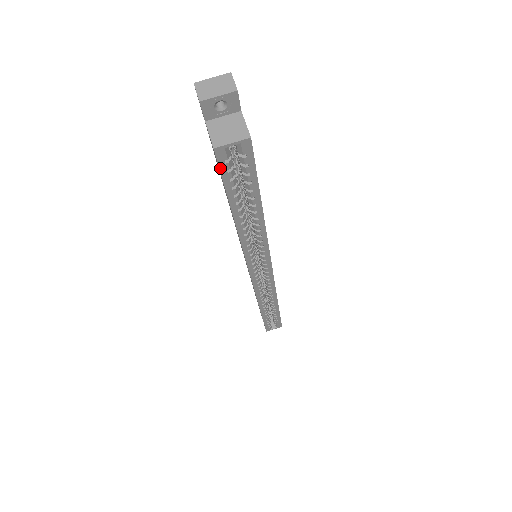
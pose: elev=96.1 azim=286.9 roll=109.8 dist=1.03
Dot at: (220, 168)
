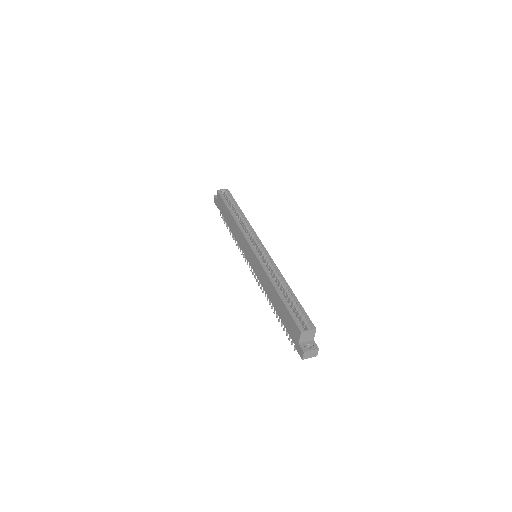
Dot at: (220, 195)
